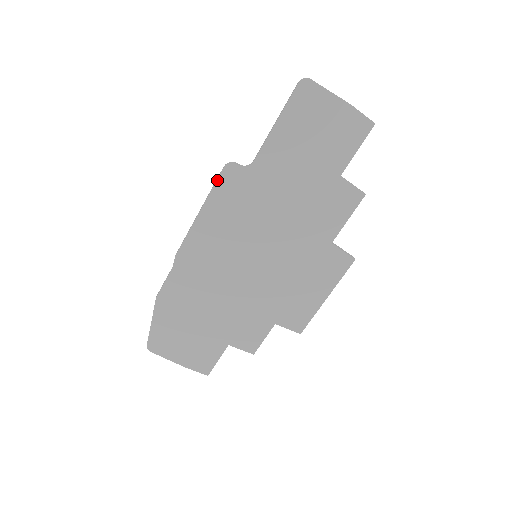
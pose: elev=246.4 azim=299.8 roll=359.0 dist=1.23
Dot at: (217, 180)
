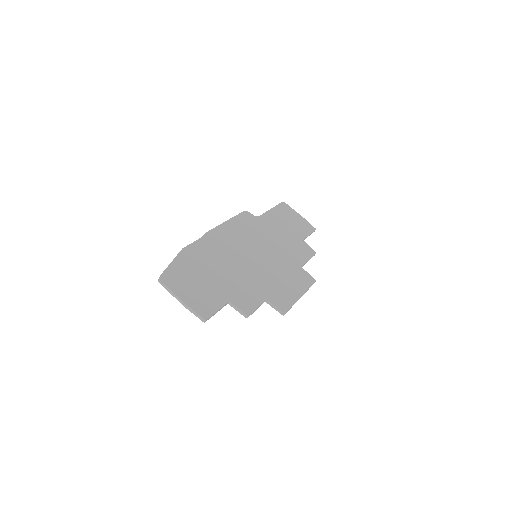
Dot at: (239, 214)
